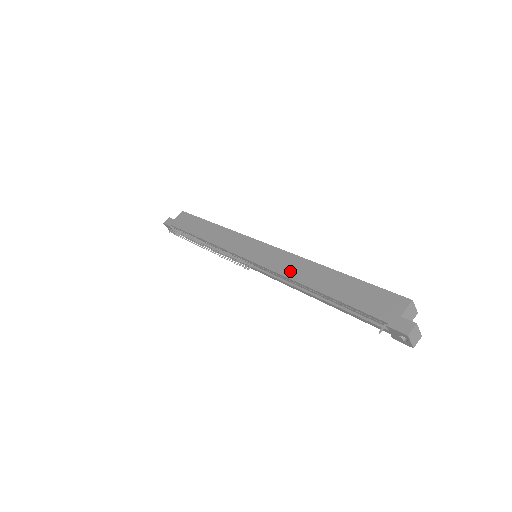
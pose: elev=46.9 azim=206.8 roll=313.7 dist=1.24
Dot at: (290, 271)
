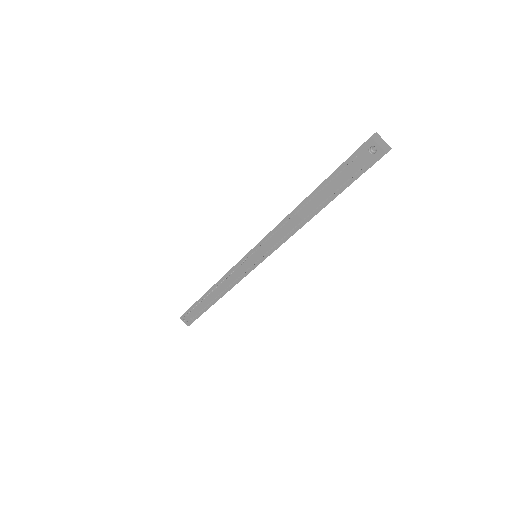
Dot at: occluded
